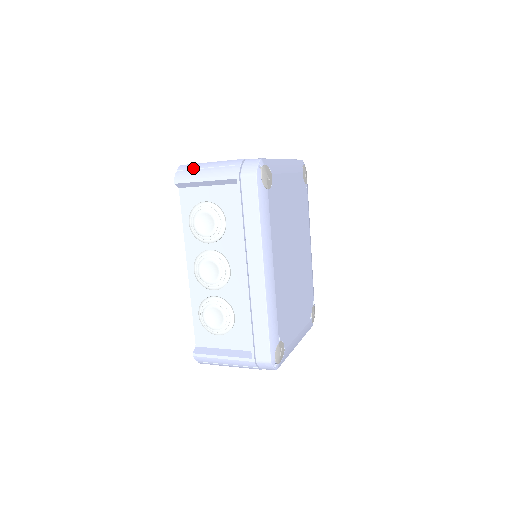
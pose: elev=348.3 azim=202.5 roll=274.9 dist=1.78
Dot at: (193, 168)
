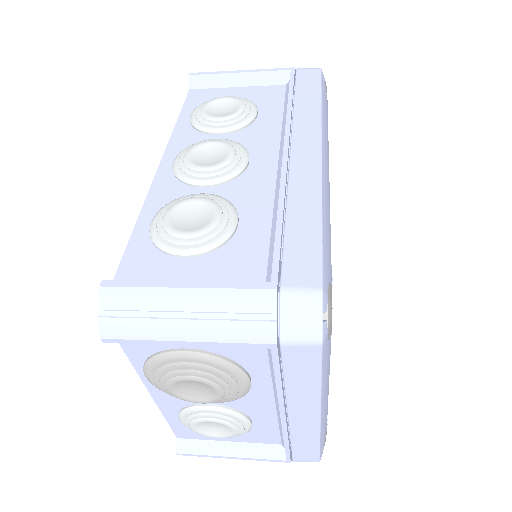
Dot at: occluded
